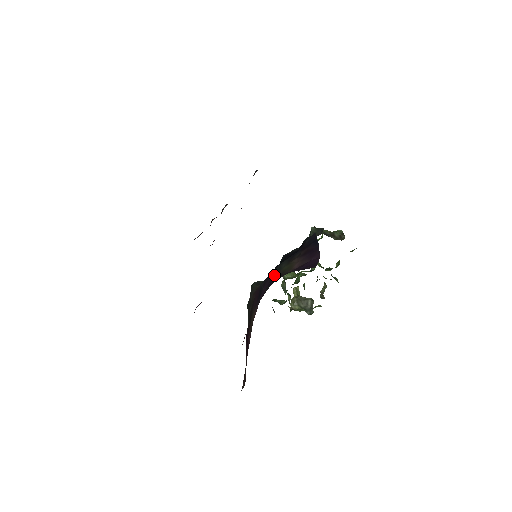
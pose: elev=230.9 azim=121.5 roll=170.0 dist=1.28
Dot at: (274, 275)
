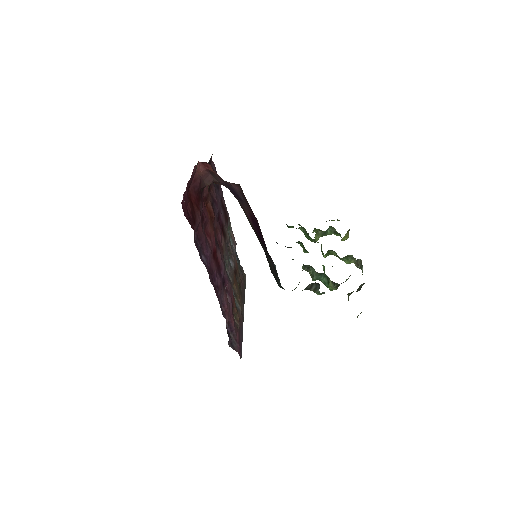
Dot at: occluded
